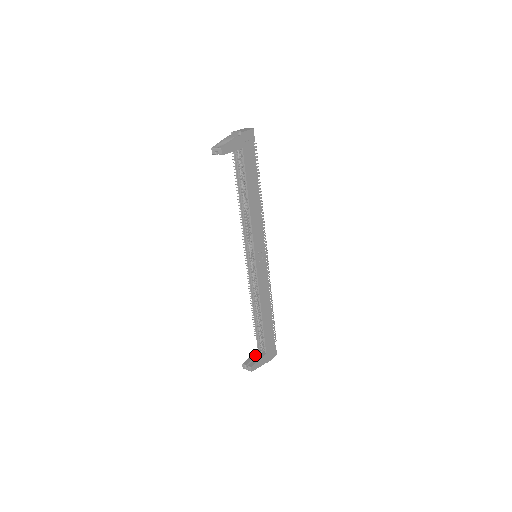
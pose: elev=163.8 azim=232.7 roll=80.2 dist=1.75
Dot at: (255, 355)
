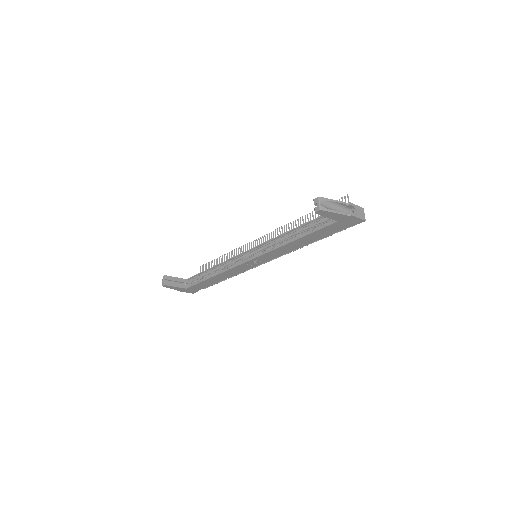
Dot at: (180, 280)
